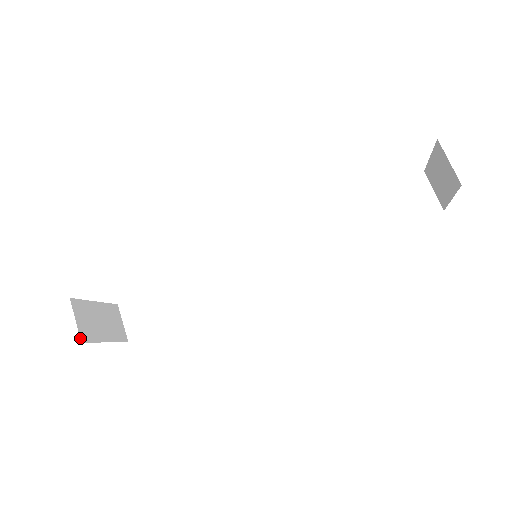
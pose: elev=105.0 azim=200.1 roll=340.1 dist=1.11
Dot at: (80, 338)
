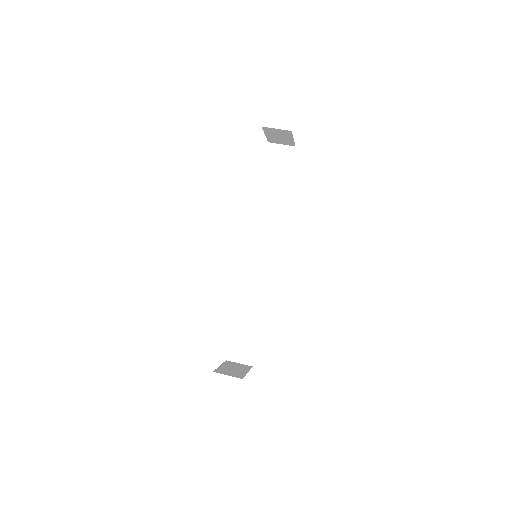
Dot at: (240, 378)
